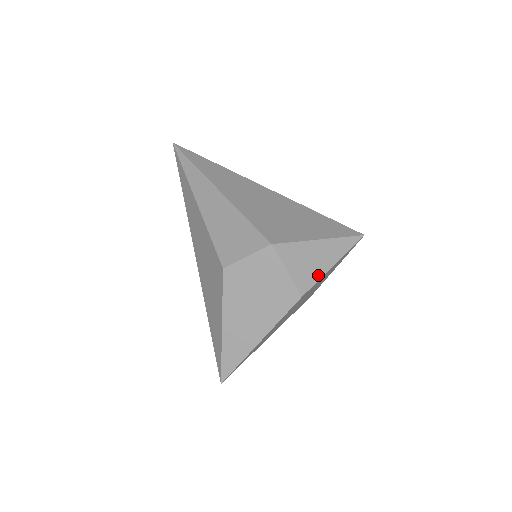
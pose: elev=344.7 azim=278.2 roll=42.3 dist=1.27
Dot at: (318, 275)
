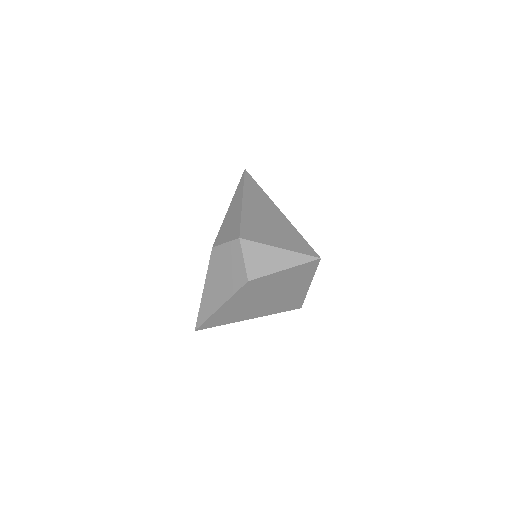
Dot at: (267, 272)
